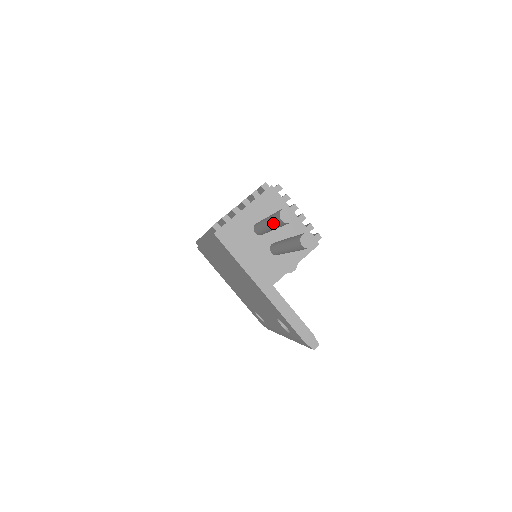
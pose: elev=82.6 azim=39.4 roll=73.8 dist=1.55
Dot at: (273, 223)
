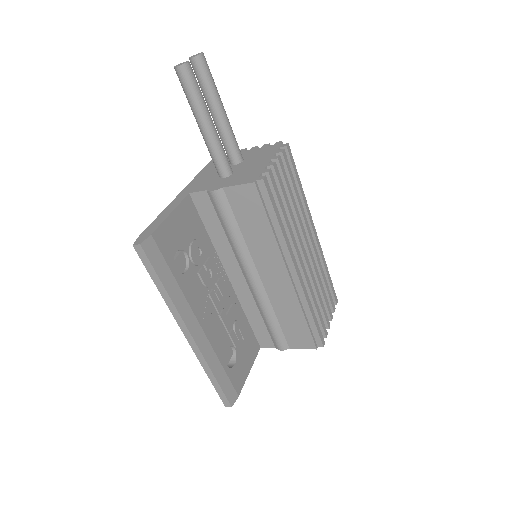
Dot at: occluded
